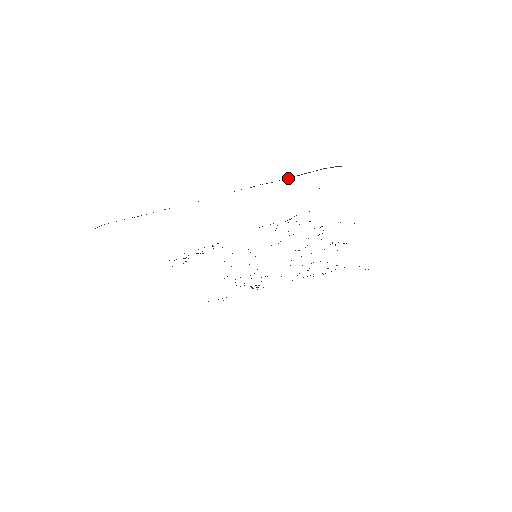
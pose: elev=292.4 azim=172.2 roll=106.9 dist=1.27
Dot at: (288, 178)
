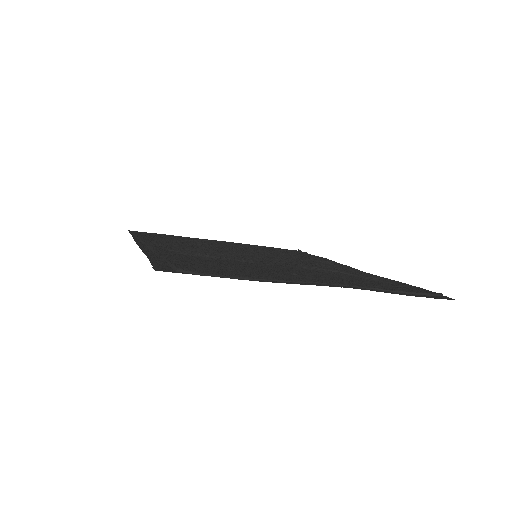
Dot at: (401, 291)
